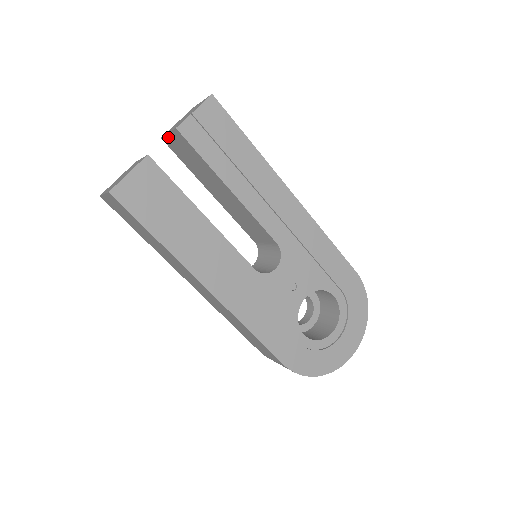
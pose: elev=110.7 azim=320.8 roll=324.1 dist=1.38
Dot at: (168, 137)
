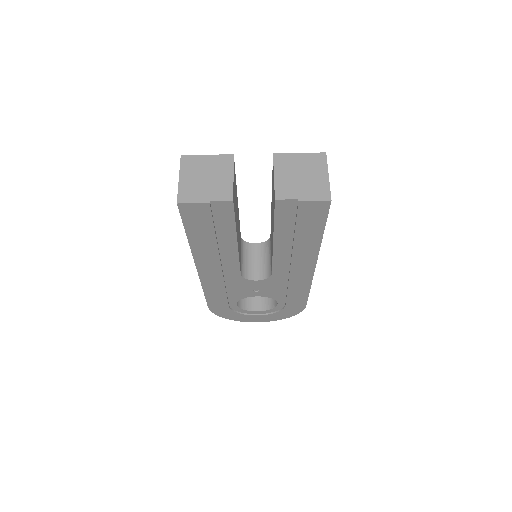
Dot at: (274, 172)
